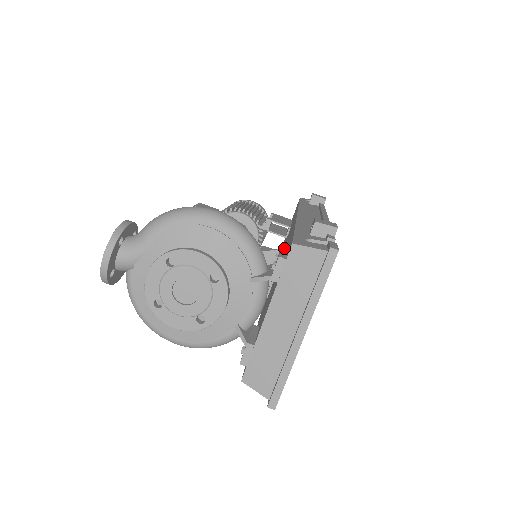
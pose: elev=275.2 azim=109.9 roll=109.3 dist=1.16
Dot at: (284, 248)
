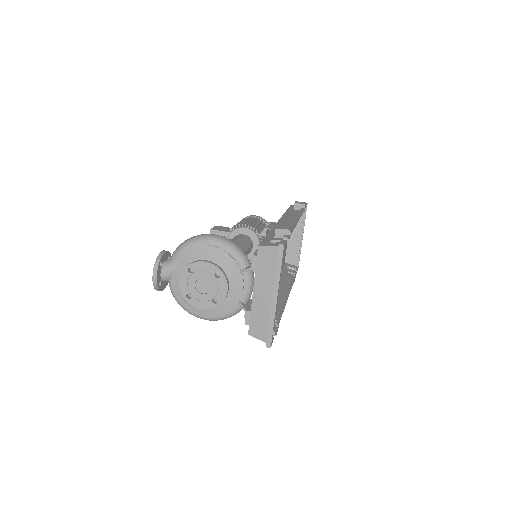
Dot at: occluded
